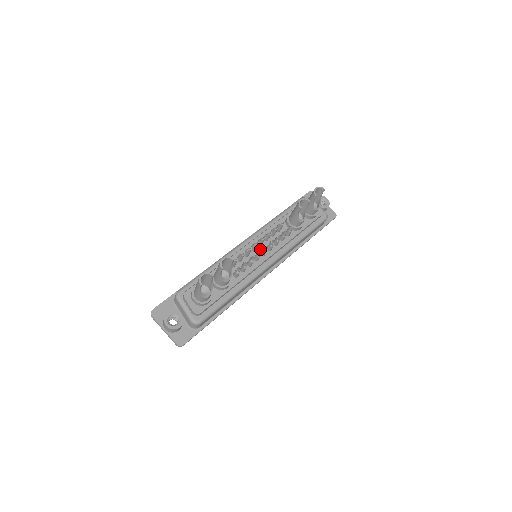
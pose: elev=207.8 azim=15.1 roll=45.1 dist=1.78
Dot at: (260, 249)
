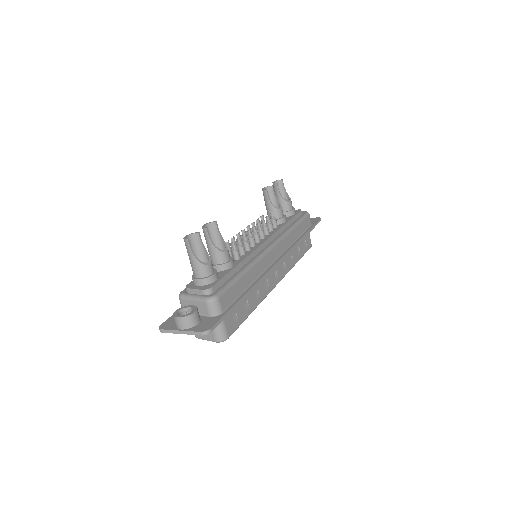
Dot at: occluded
